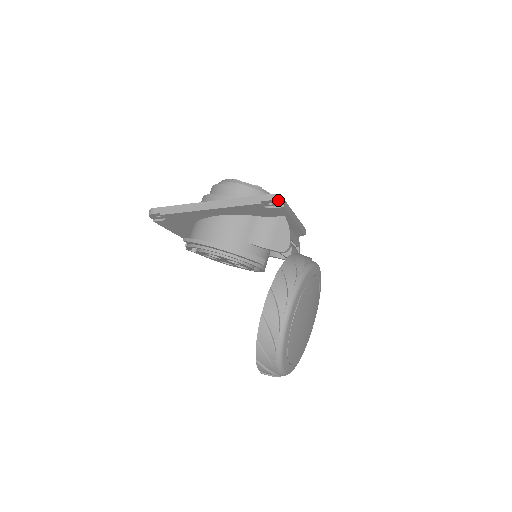
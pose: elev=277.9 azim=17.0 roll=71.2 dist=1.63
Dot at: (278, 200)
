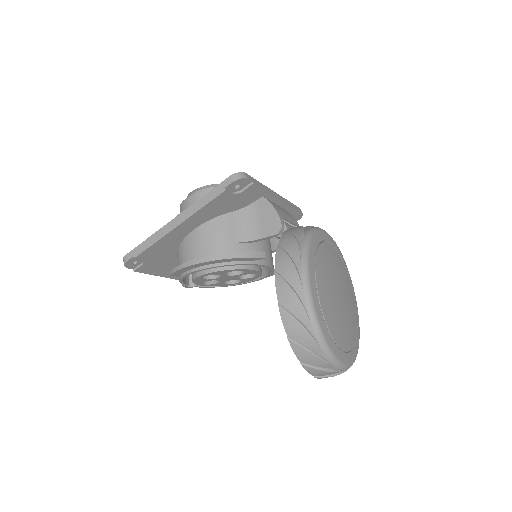
Dot at: (242, 177)
